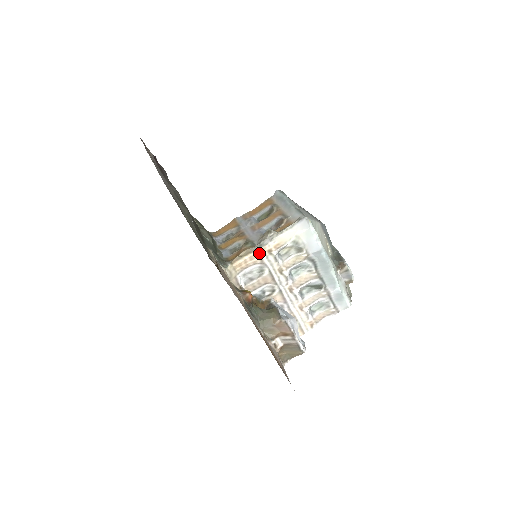
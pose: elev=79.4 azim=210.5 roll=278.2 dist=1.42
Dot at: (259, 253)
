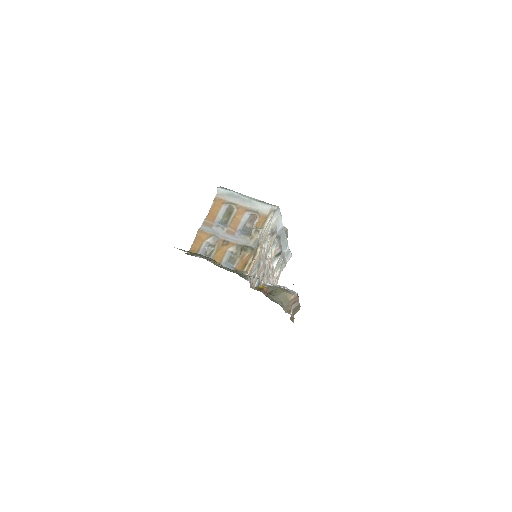
Dot at: (259, 253)
